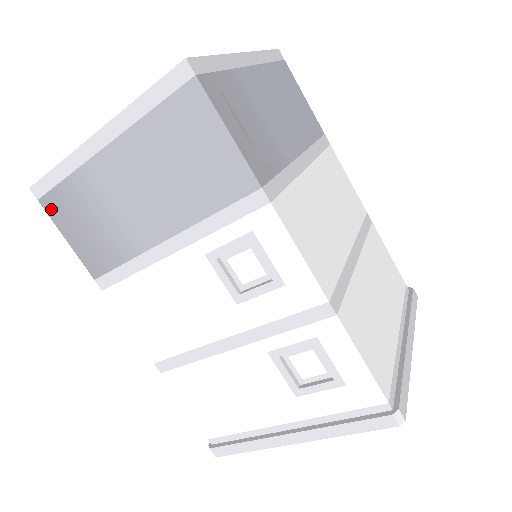
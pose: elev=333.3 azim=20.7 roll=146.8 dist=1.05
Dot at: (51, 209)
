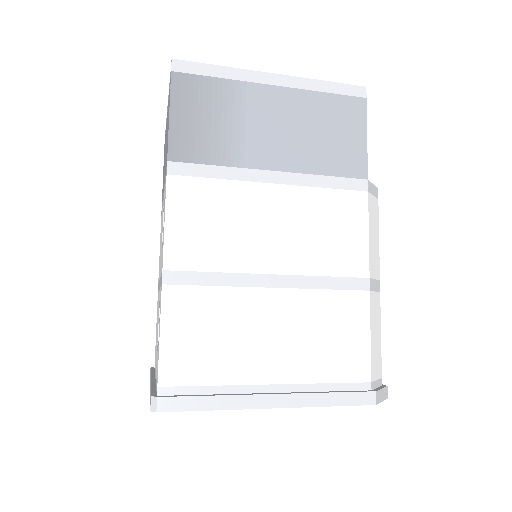
Dot at: occluded
